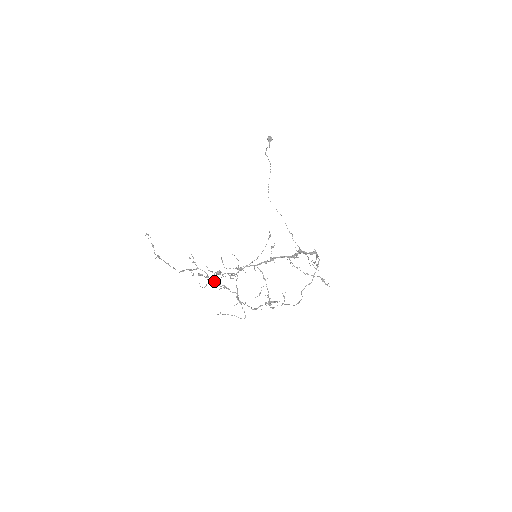
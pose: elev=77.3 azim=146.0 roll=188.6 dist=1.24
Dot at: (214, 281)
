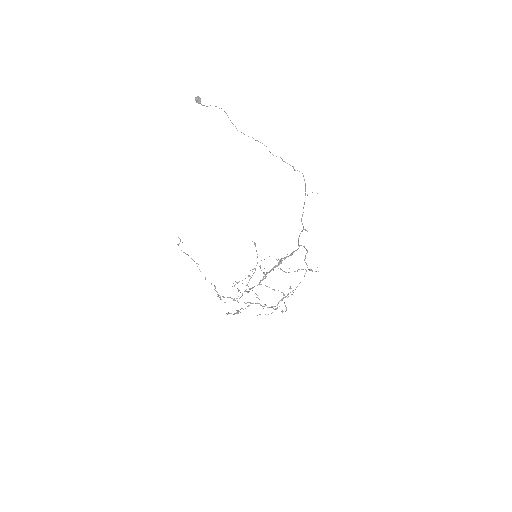
Dot at: occluded
